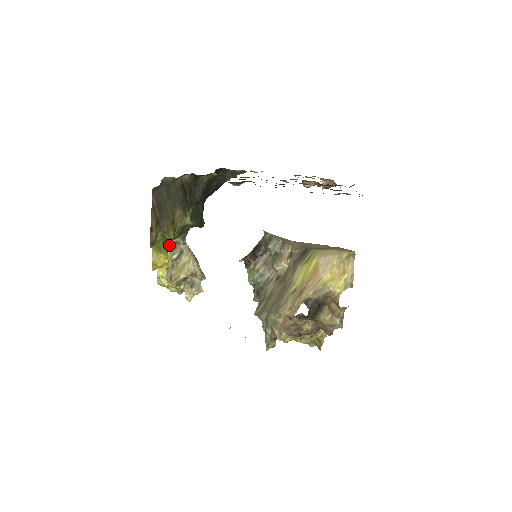
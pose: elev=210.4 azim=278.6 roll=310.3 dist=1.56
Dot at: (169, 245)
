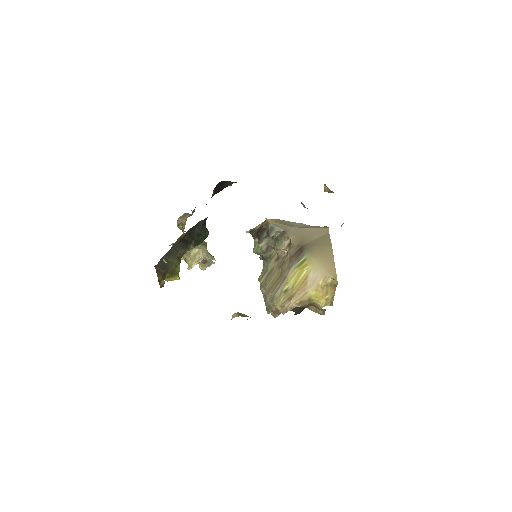
Dot at: occluded
